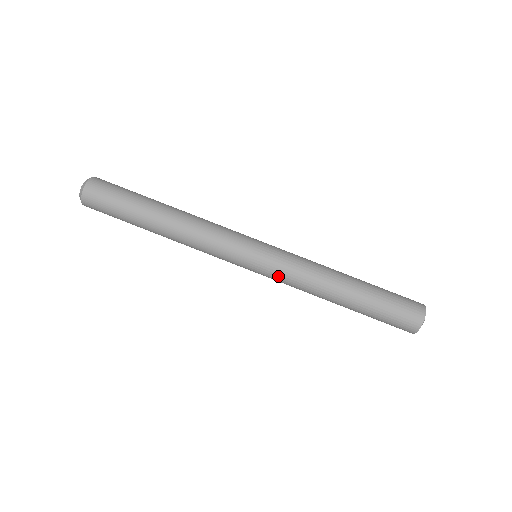
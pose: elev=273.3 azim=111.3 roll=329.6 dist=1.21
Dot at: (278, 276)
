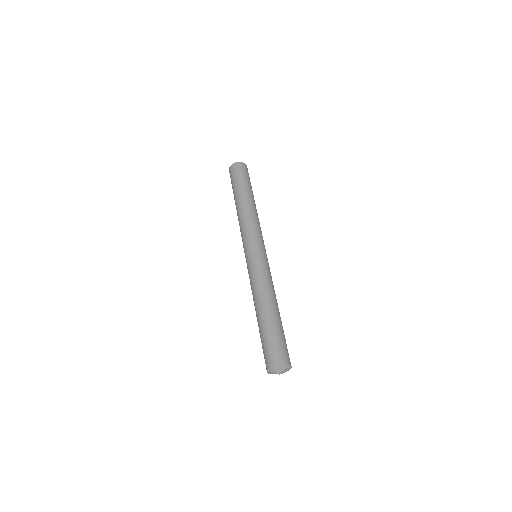
Dot at: (249, 272)
